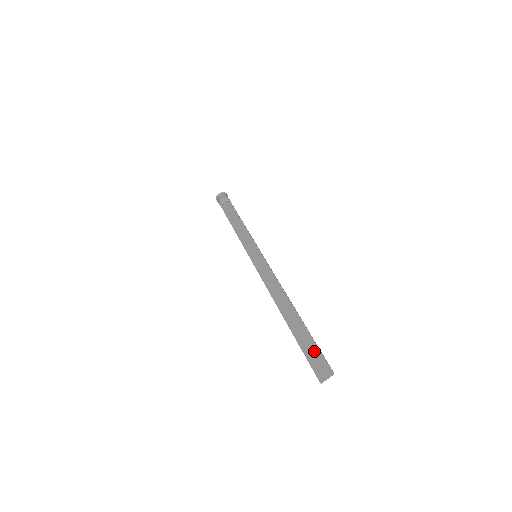
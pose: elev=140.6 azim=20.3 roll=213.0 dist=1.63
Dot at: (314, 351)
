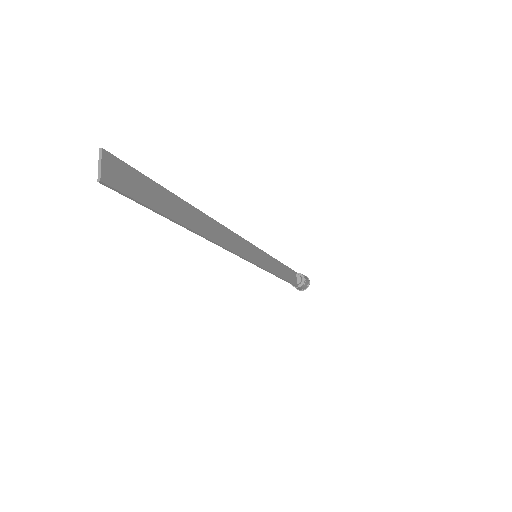
Dot at: (140, 185)
